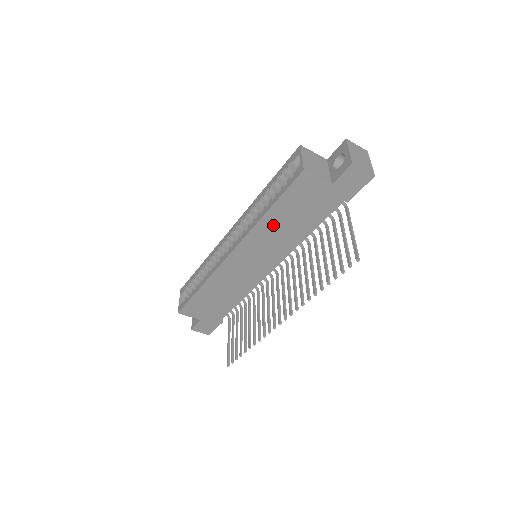
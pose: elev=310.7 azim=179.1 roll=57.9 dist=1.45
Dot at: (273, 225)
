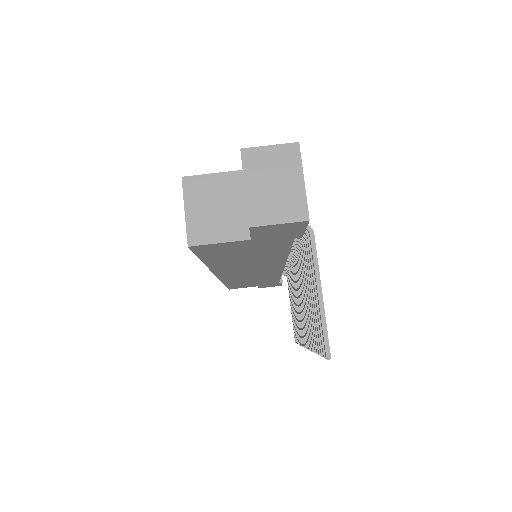
Dot at: (229, 263)
